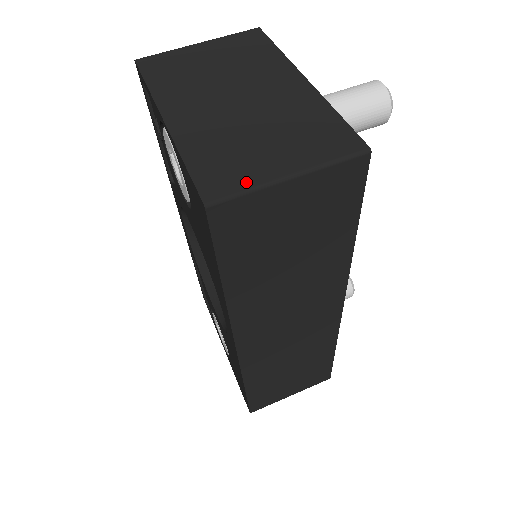
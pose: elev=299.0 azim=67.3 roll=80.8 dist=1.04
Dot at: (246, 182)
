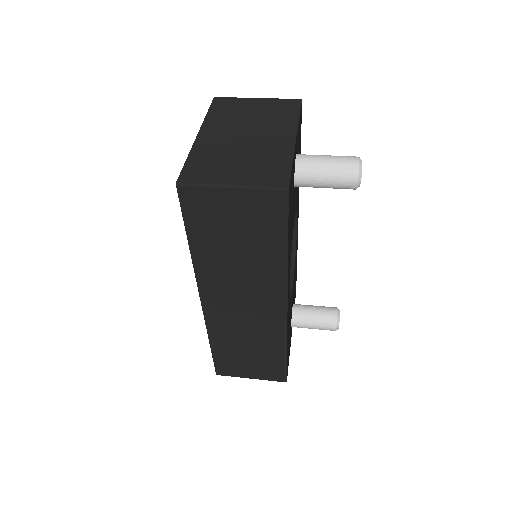
Dot at: (206, 180)
